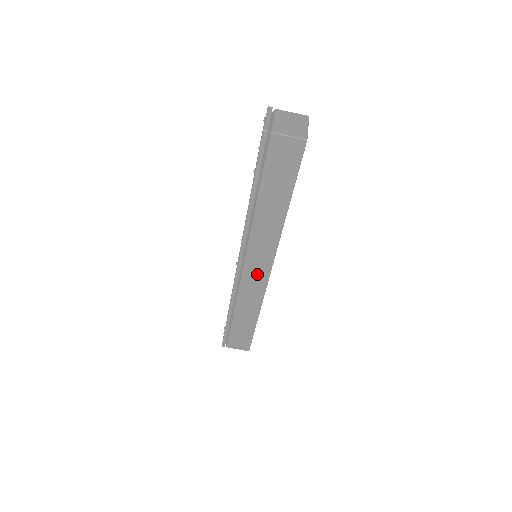
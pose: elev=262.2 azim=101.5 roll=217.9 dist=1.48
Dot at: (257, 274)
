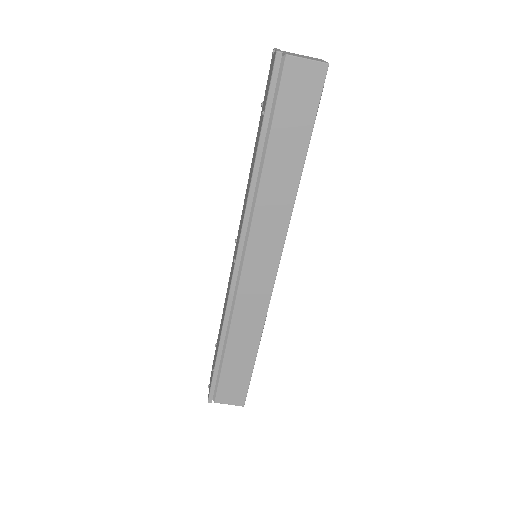
Dot at: (260, 275)
